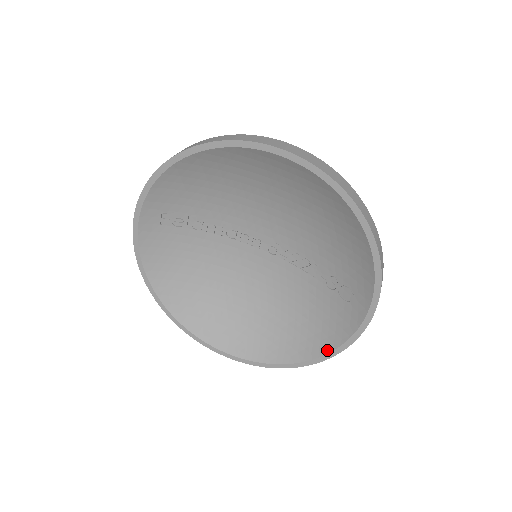
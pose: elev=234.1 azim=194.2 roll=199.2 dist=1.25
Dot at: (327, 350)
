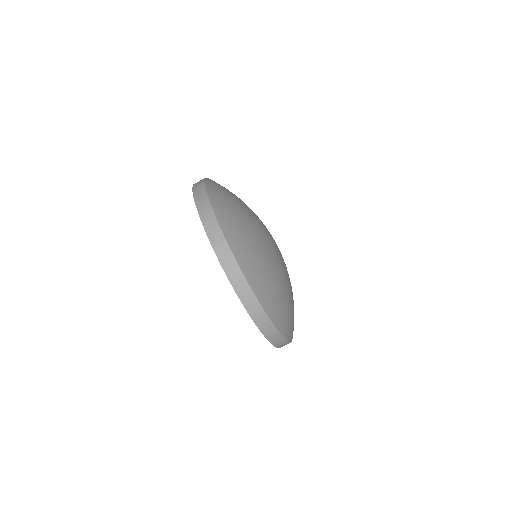
Dot at: occluded
